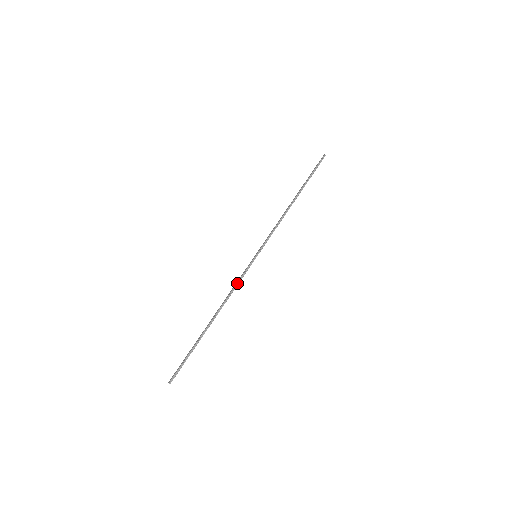
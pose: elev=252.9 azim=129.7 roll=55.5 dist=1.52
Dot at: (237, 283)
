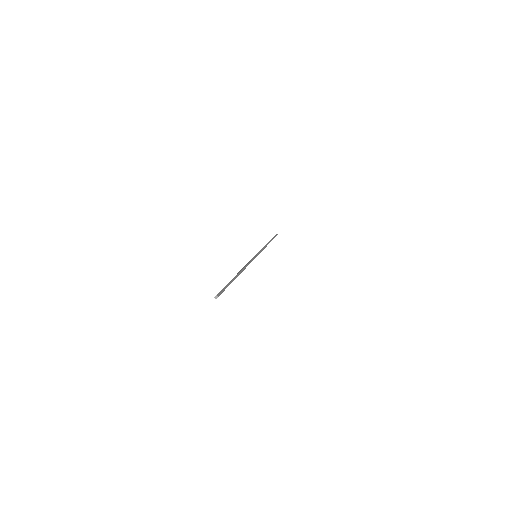
Dot at: (249, 262)
